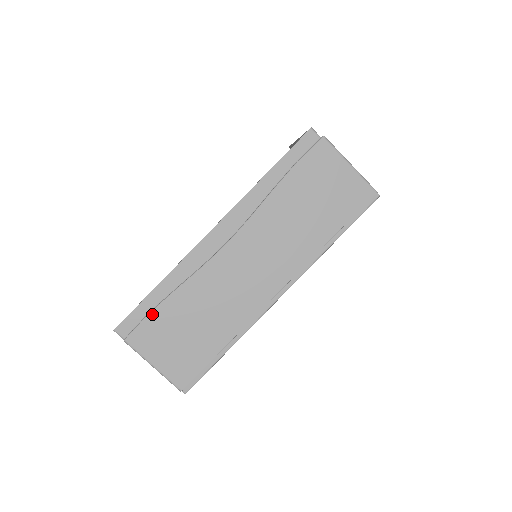
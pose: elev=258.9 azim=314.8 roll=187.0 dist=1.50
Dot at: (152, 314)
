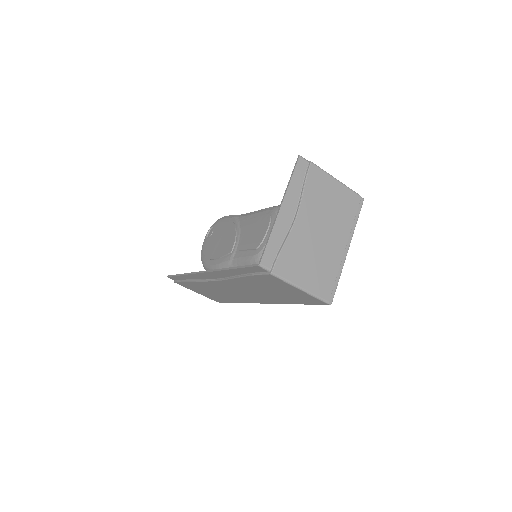
Dot at: (184, 282)
